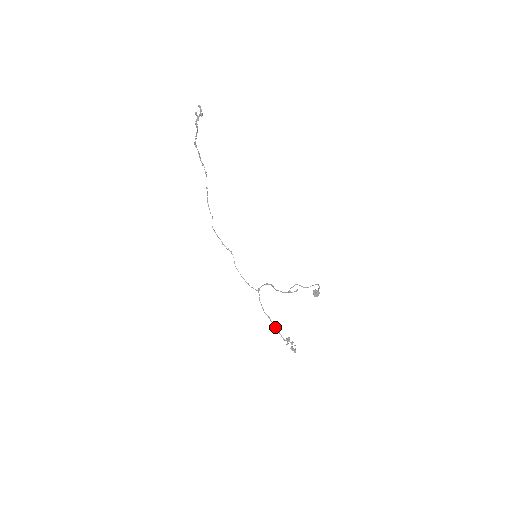
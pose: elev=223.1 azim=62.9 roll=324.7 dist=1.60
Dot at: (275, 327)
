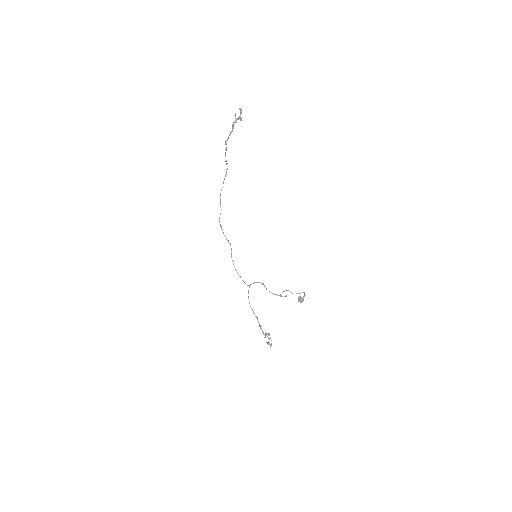
Dot at: (258, 321)
